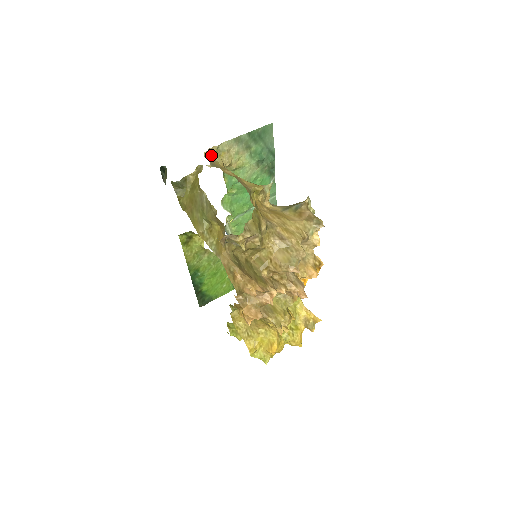
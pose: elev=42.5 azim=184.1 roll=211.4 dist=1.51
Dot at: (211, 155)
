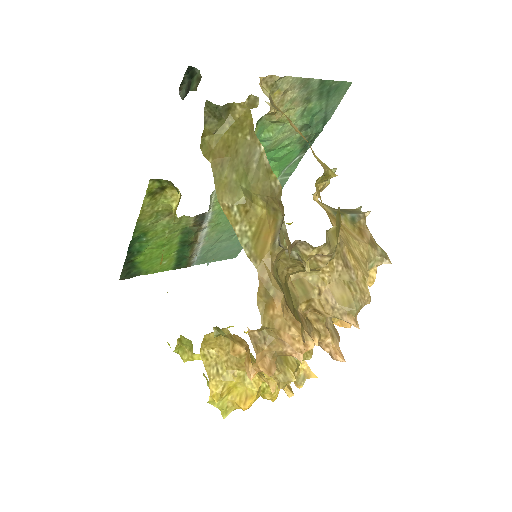
Dot at: (263, 86)
